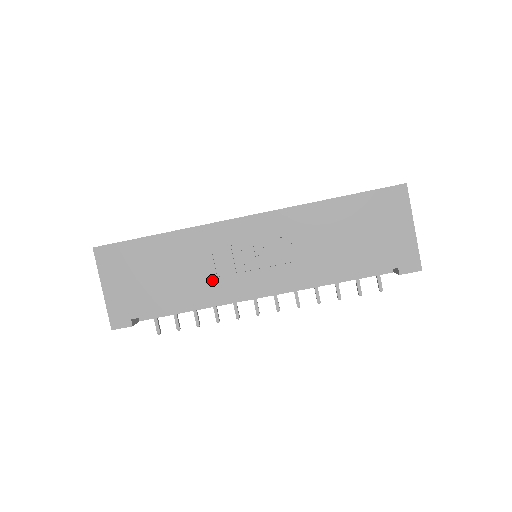
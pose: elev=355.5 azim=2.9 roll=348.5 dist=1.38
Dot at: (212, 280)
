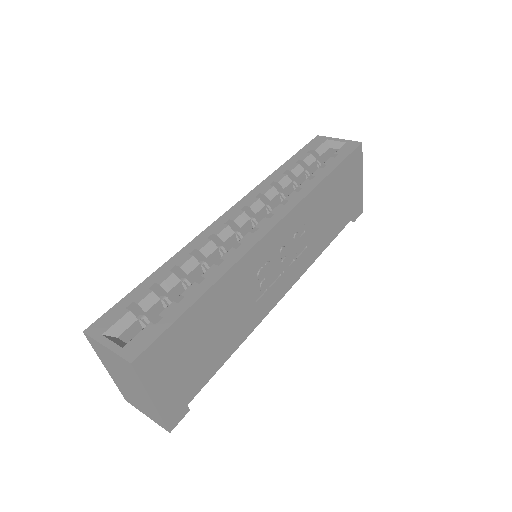
Dot at: (252, 309)
